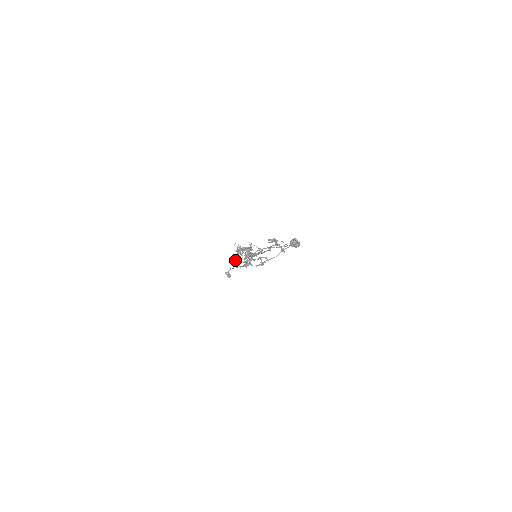
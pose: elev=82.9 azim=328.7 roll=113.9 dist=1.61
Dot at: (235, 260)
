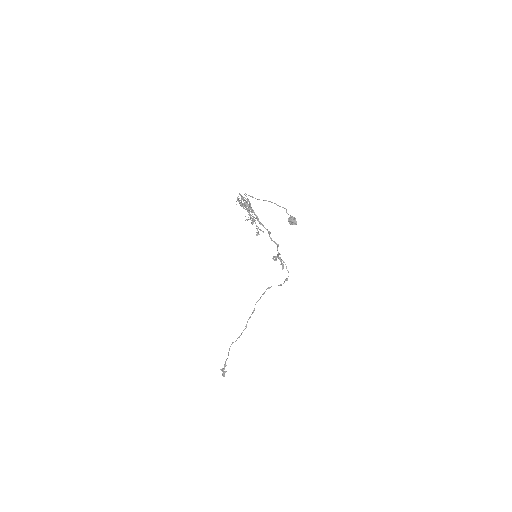
Dot at: occluded
